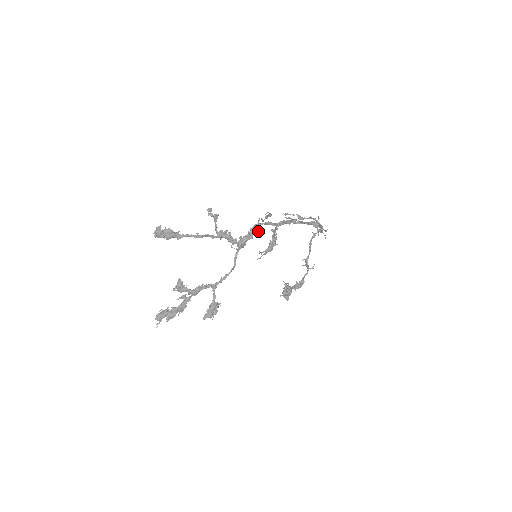
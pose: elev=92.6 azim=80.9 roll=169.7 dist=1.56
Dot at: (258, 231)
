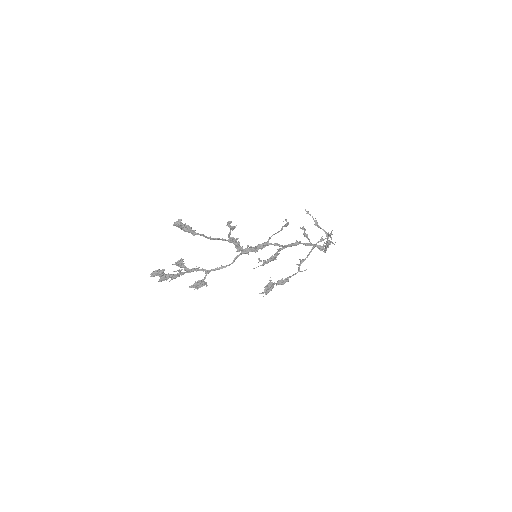
Dot at: occluded
